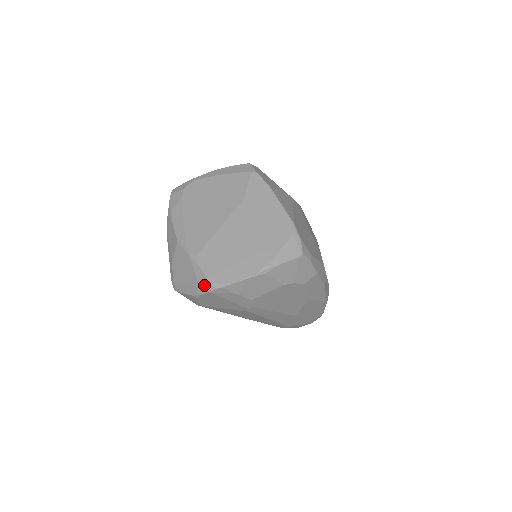
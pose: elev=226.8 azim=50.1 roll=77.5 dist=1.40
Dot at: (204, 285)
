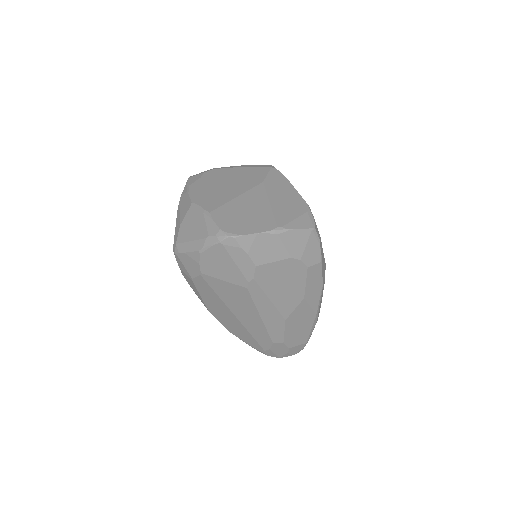
Dot at: (215, 235)
